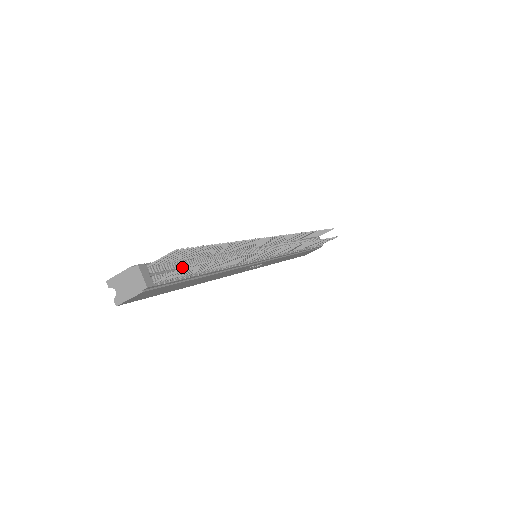
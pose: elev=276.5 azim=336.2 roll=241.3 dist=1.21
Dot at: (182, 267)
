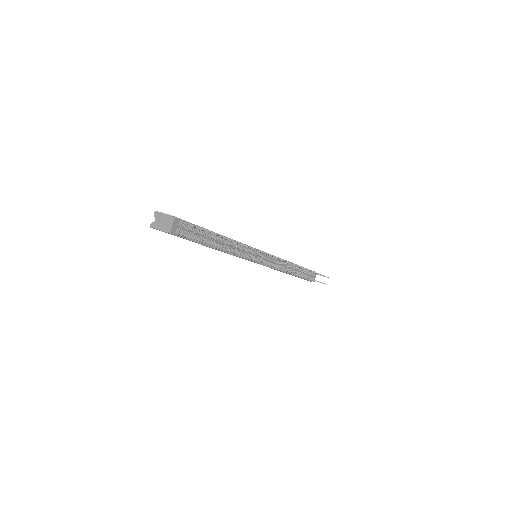
Dot at: occluded
